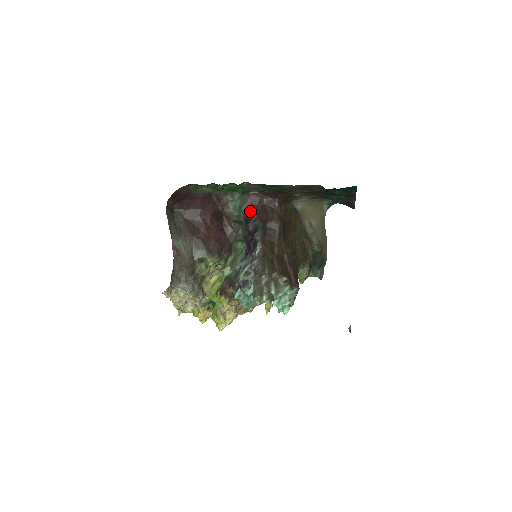
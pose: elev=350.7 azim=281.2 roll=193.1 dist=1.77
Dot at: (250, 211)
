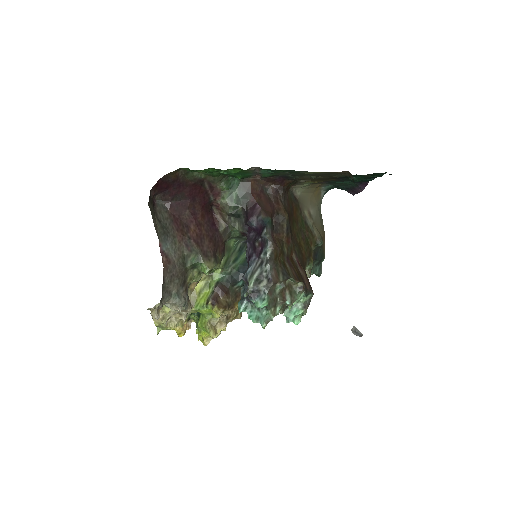
Dot at: (251, 202)
